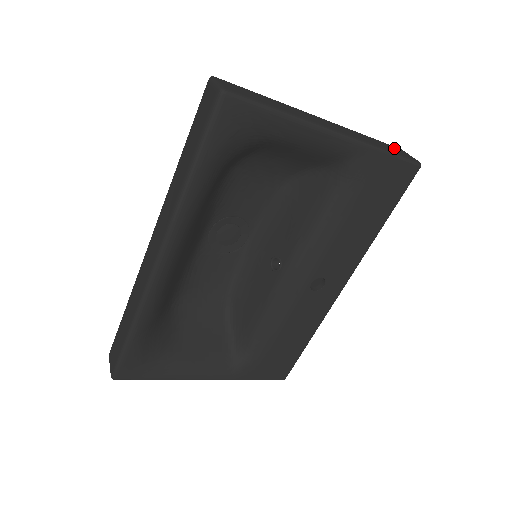
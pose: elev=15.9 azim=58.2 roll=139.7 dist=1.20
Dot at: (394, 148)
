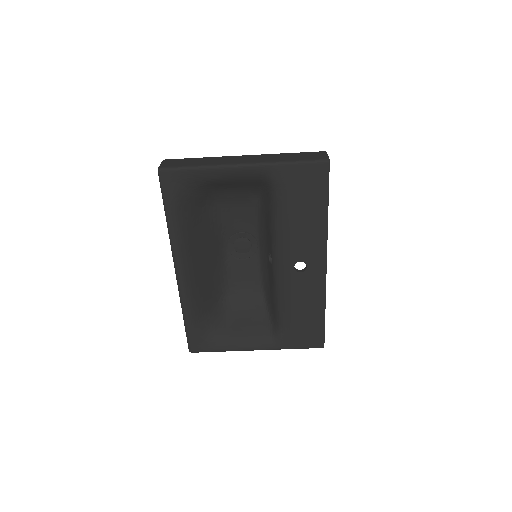
Dot at: (311, 154)
